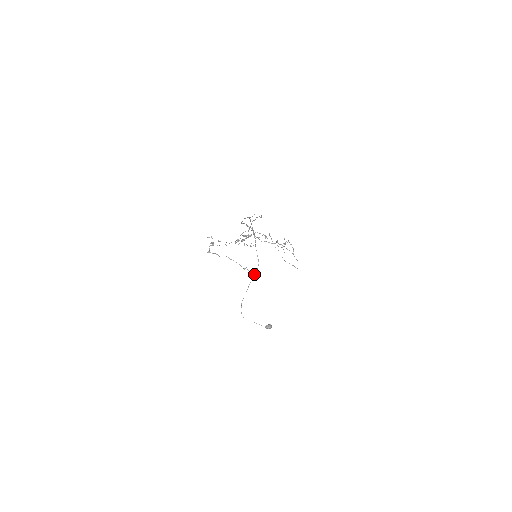
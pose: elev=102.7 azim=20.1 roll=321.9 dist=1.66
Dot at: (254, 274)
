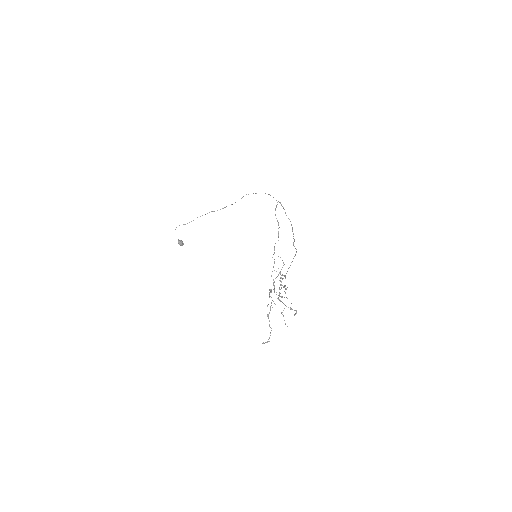
Dot at: occluded
